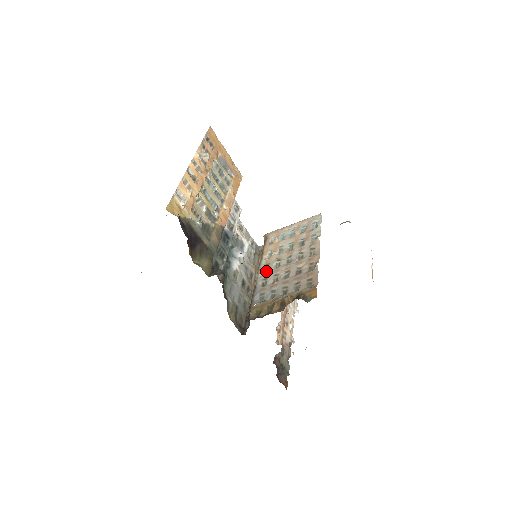
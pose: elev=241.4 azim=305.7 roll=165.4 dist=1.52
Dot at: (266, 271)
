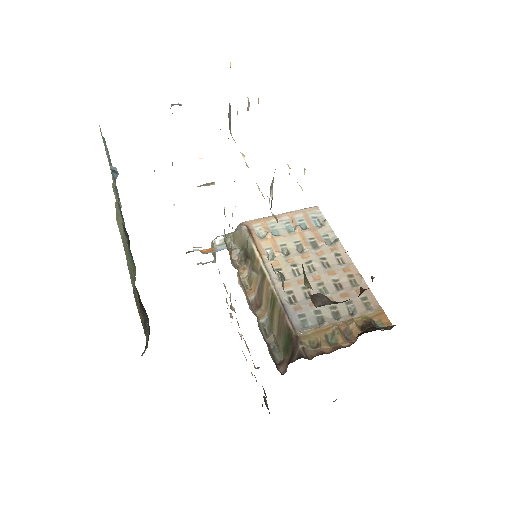
Dot at: occluded
